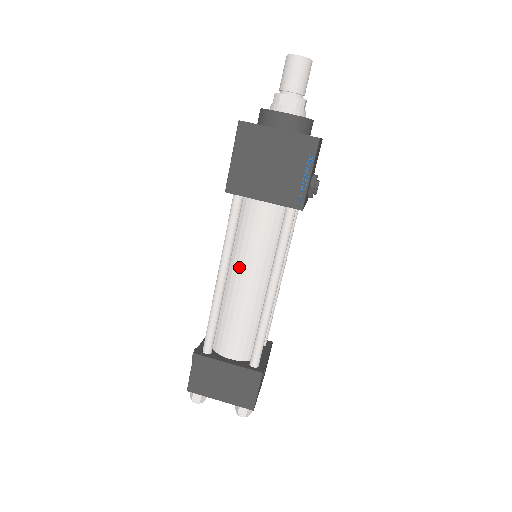
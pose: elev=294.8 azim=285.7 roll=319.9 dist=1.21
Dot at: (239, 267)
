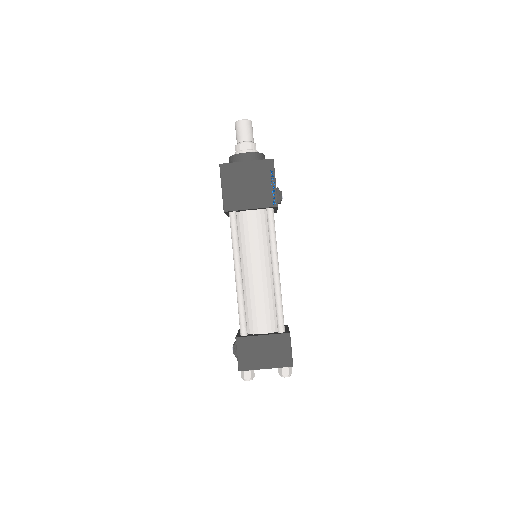
Dot at: (248, 262)
